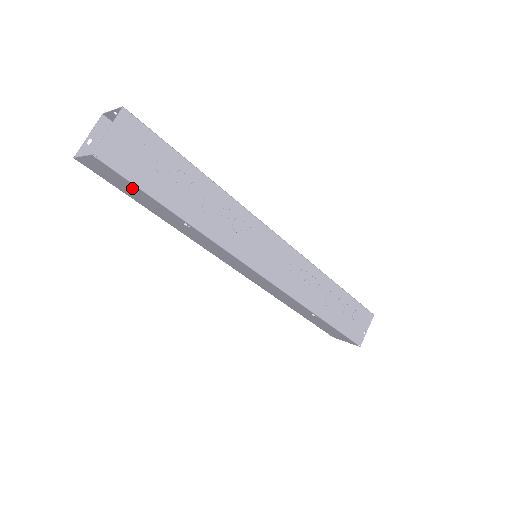
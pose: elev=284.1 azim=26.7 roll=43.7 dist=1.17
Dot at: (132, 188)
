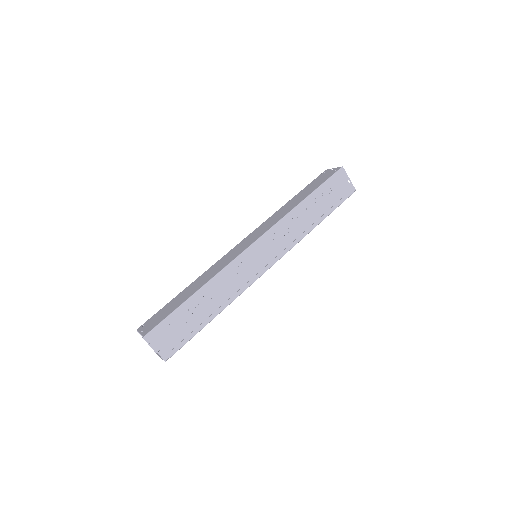
Dot at: occluded
